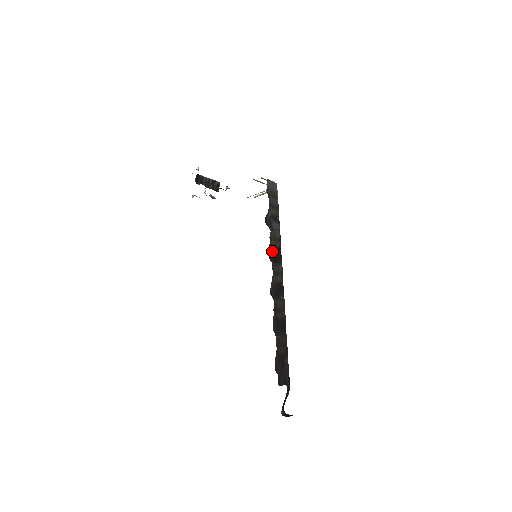
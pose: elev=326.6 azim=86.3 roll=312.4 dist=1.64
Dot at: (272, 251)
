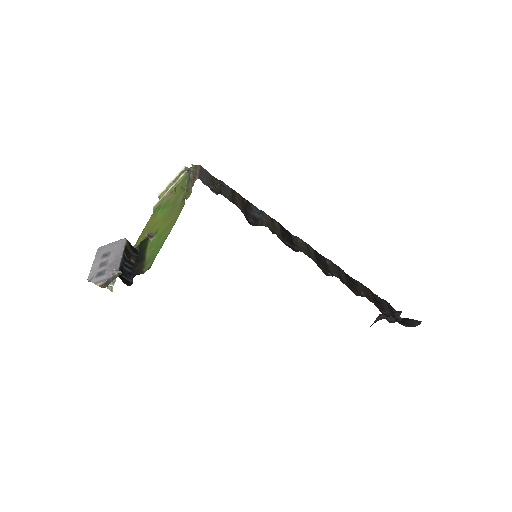
Dot at: (284, 240)
